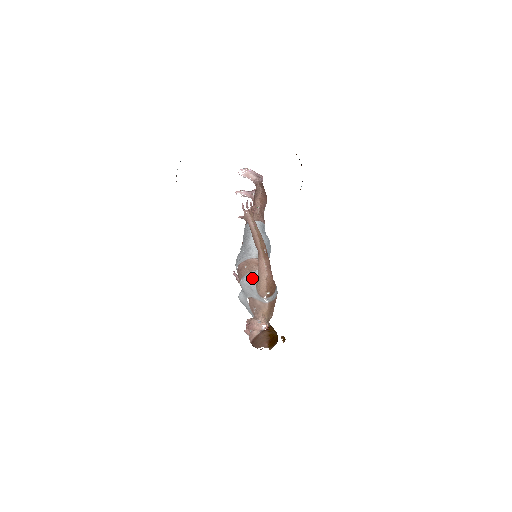
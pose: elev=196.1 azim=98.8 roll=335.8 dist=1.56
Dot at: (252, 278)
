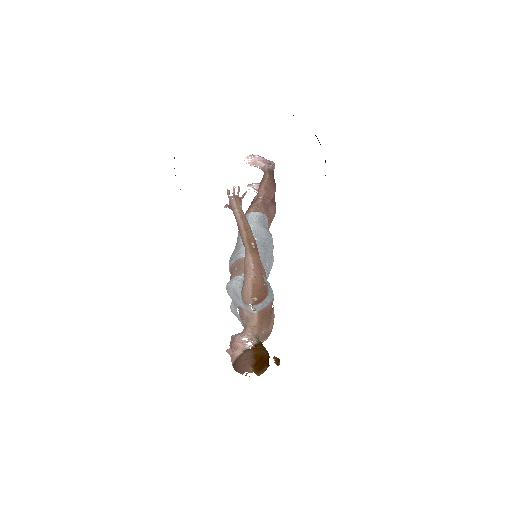
Dot at: (238, 281)
